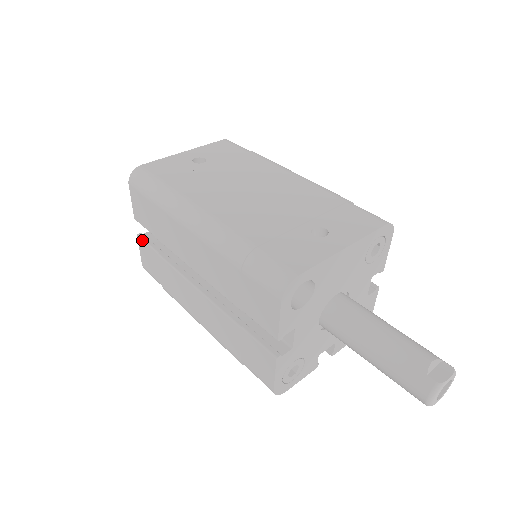
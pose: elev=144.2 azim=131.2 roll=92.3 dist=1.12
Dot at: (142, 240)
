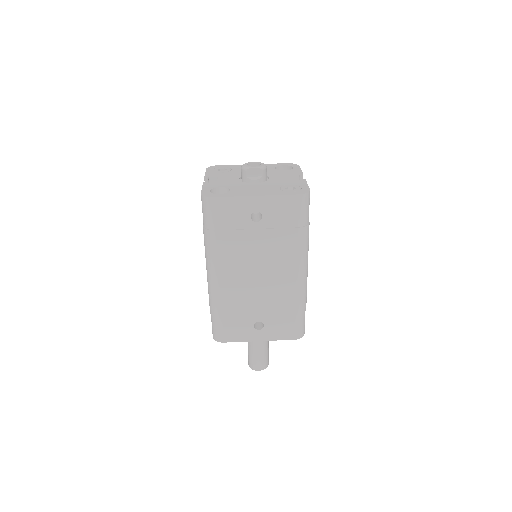
Dot at: occluded
